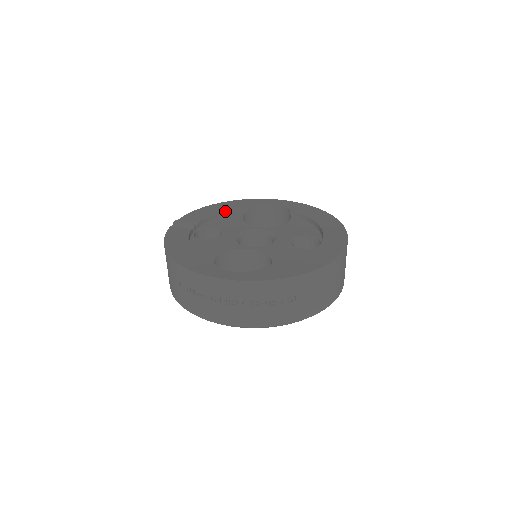
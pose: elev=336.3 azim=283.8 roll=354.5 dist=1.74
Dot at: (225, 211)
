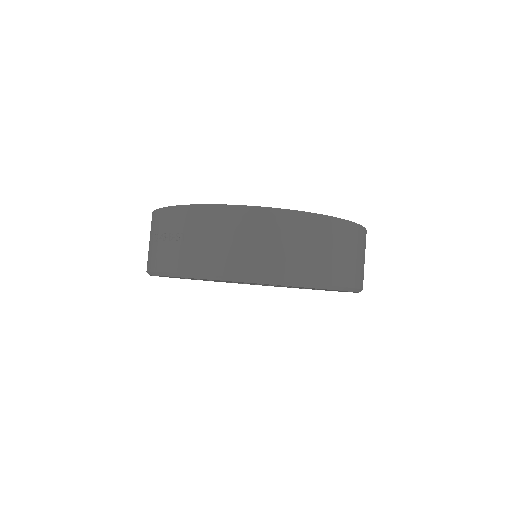
Dot at: occluded
